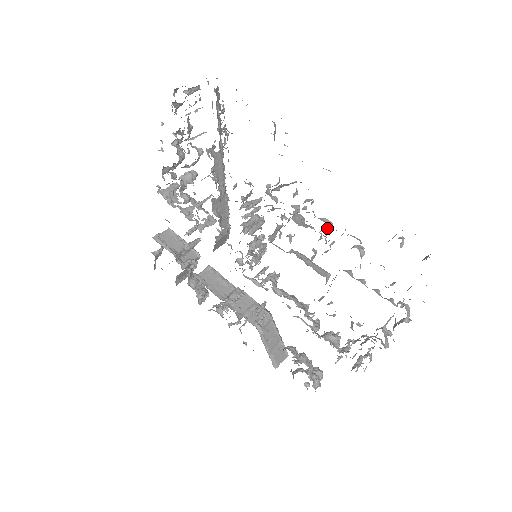
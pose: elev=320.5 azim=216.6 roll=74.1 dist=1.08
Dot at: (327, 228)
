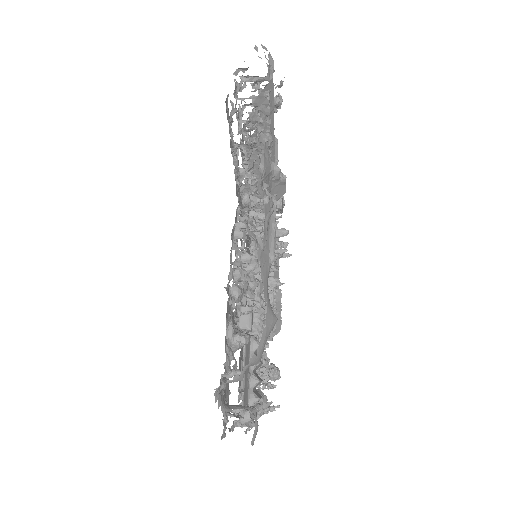
Dot at: (234, 299)
